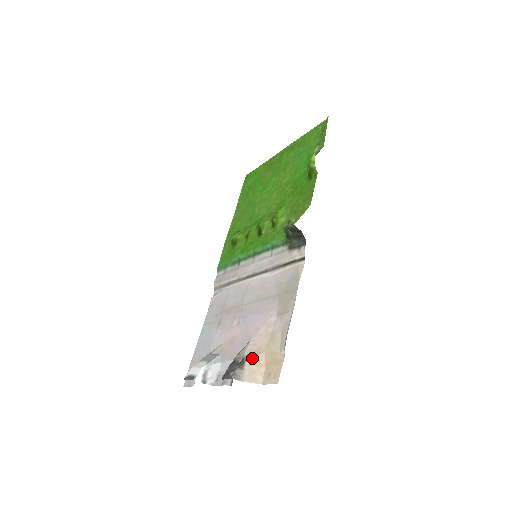
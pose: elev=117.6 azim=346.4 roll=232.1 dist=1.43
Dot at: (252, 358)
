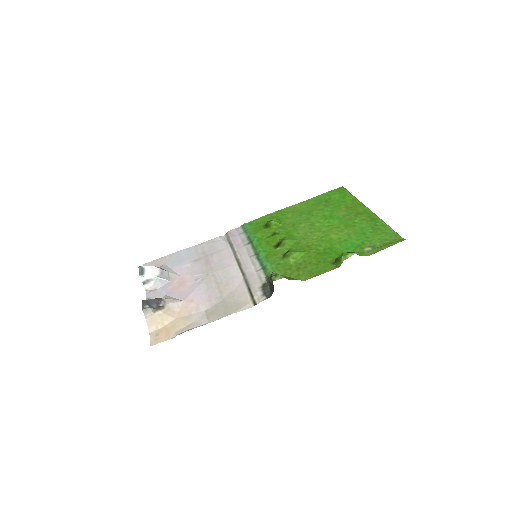
Dot at: (166, 313)
